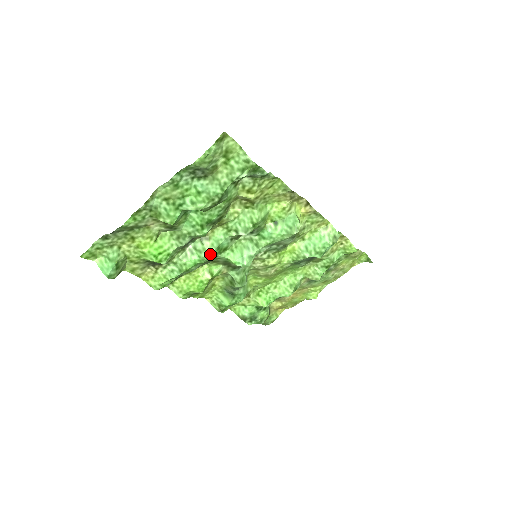
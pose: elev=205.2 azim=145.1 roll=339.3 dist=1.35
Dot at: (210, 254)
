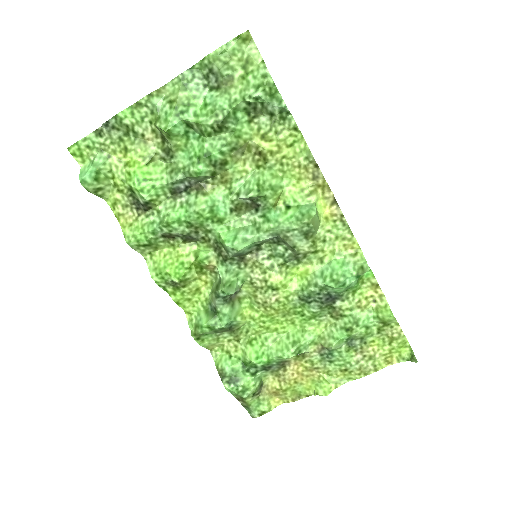
Dot at: (199, 210)
